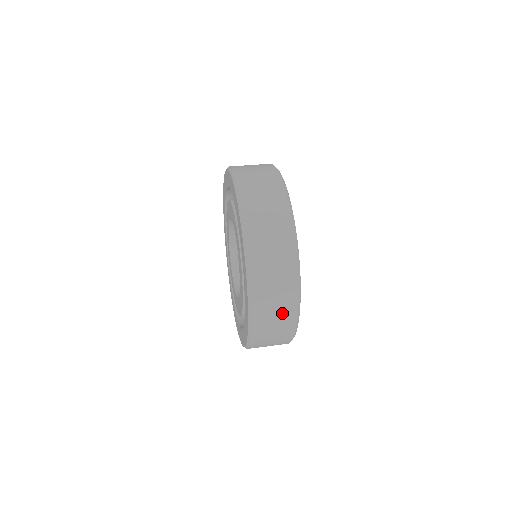
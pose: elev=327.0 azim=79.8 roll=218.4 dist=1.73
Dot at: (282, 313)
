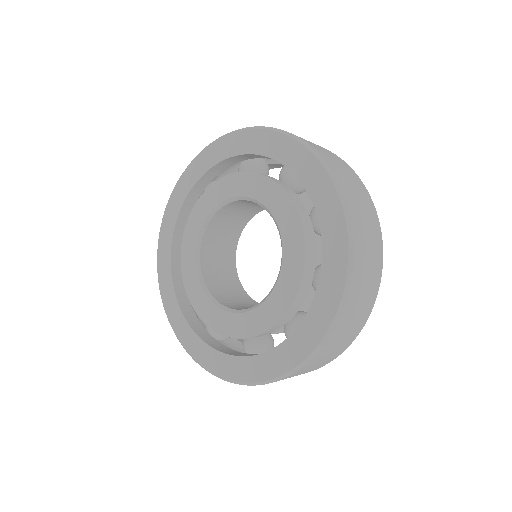
Dot at: (354, 327)
